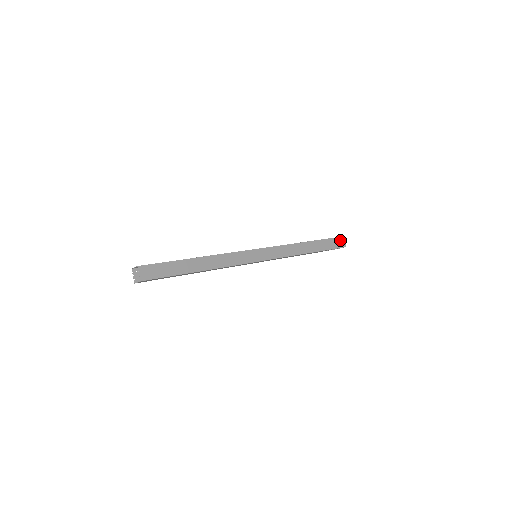
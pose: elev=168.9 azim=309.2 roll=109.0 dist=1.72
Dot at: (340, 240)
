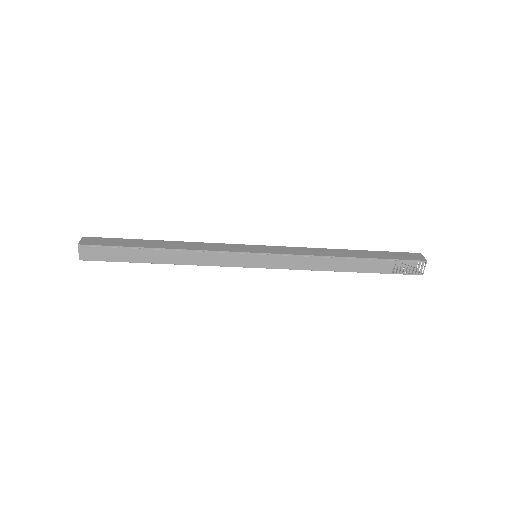
Dot at: (413, 255)
